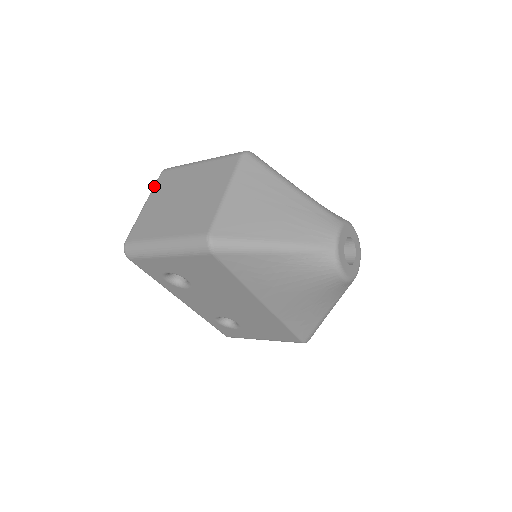
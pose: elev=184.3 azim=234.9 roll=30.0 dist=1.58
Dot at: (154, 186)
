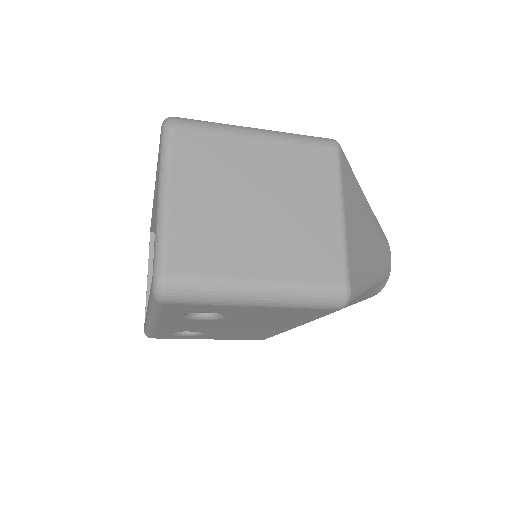
Dot at: (170, 156)
